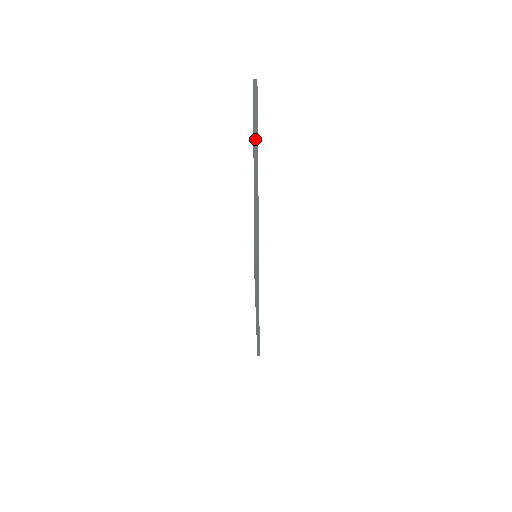
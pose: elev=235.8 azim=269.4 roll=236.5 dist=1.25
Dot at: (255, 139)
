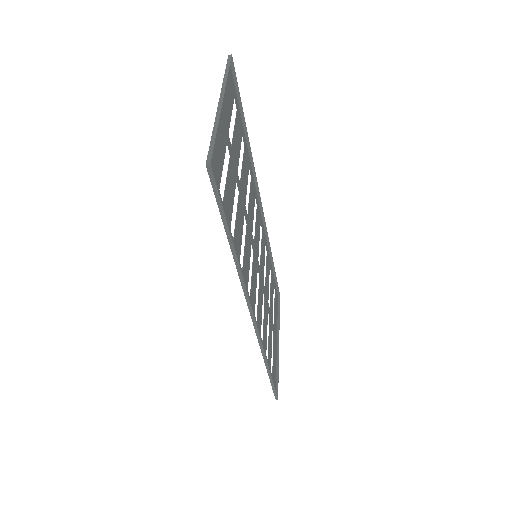
Dot at: (223, 87)
